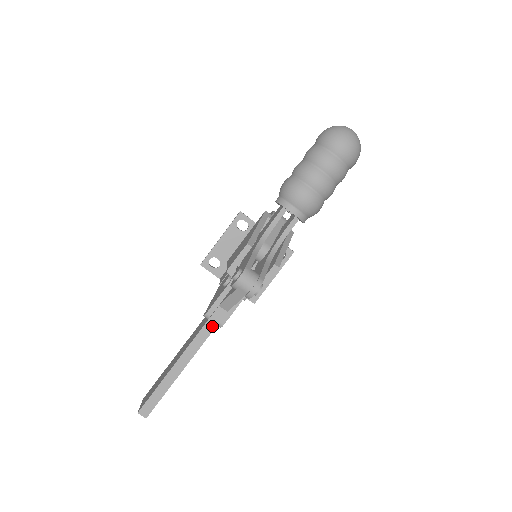
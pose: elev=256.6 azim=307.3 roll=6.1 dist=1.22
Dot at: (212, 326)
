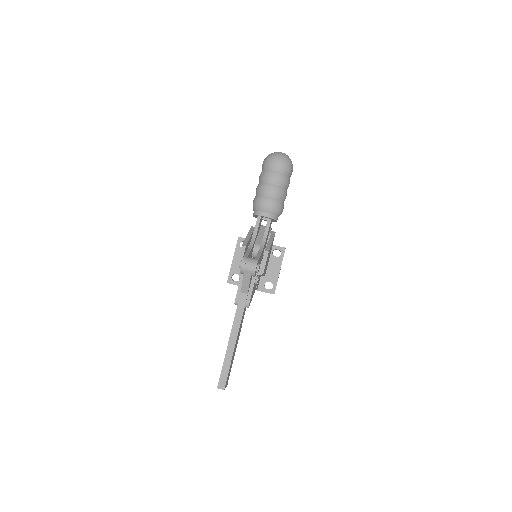
Dot at: (242, 308)
